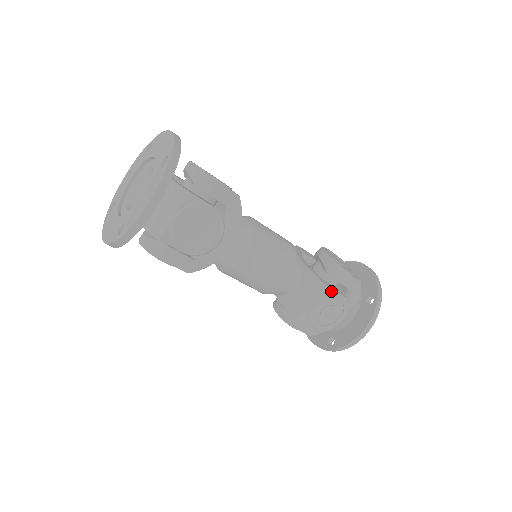
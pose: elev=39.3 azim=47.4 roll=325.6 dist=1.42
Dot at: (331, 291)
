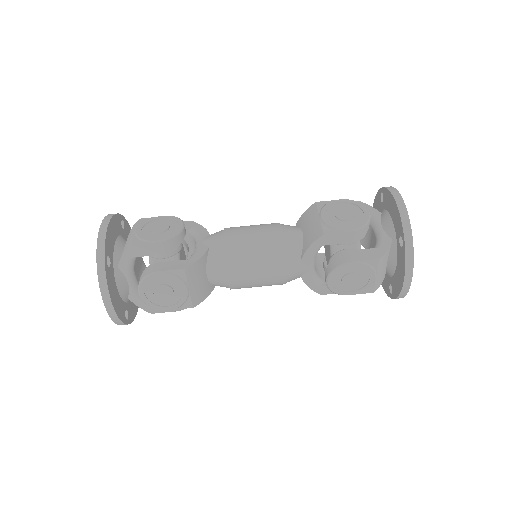
Dot at: (323, 203)
